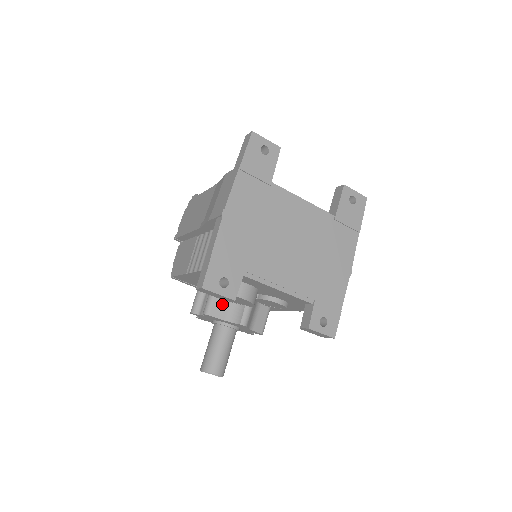
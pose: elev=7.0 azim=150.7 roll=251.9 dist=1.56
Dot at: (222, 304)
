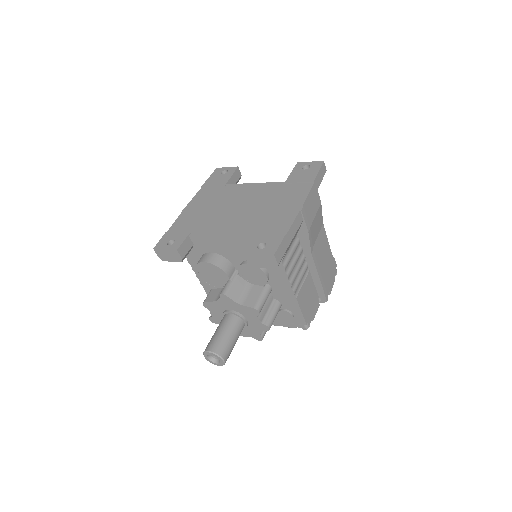
Dot at: (216, 292)
